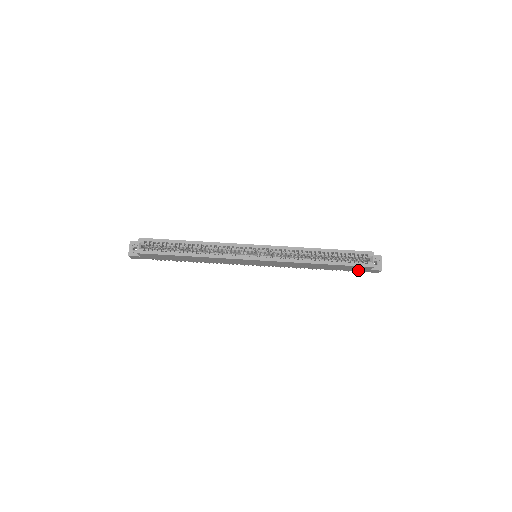
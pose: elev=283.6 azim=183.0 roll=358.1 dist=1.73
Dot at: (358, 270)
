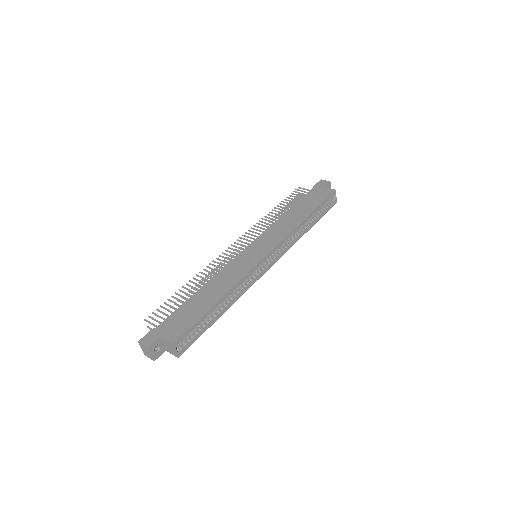
Dot at: occluded
